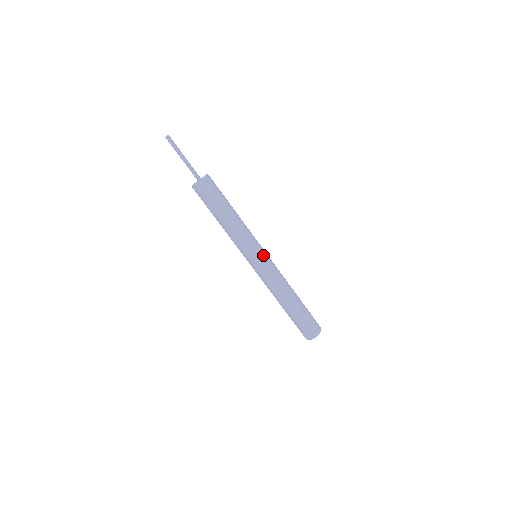
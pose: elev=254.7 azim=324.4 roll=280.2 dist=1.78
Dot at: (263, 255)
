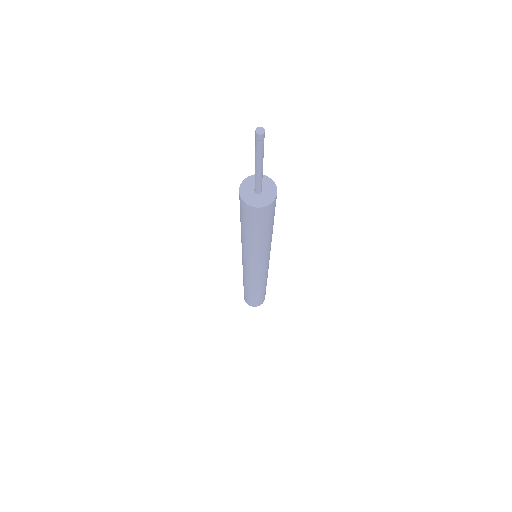
Dot at: occluded
